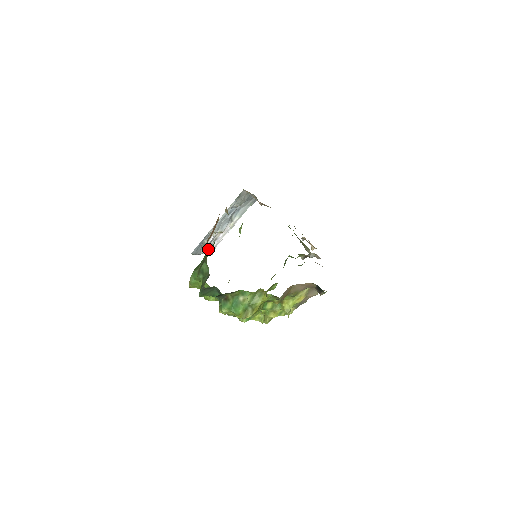
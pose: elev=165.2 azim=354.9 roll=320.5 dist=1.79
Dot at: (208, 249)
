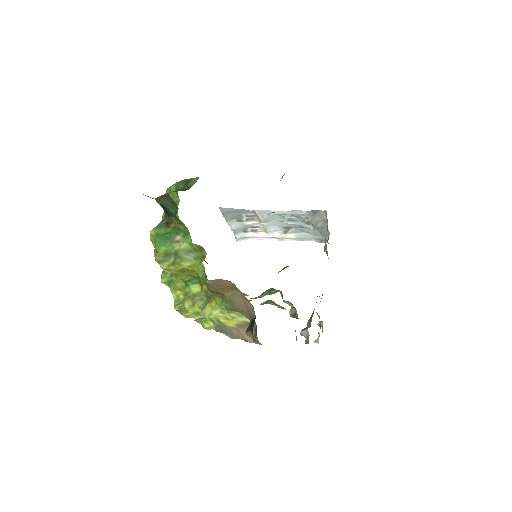
Dot at: occluded
